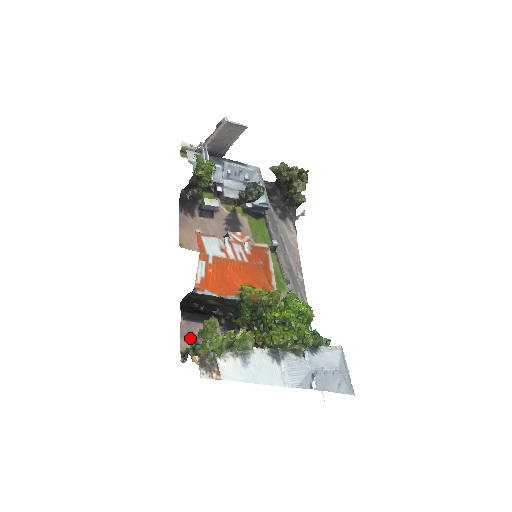
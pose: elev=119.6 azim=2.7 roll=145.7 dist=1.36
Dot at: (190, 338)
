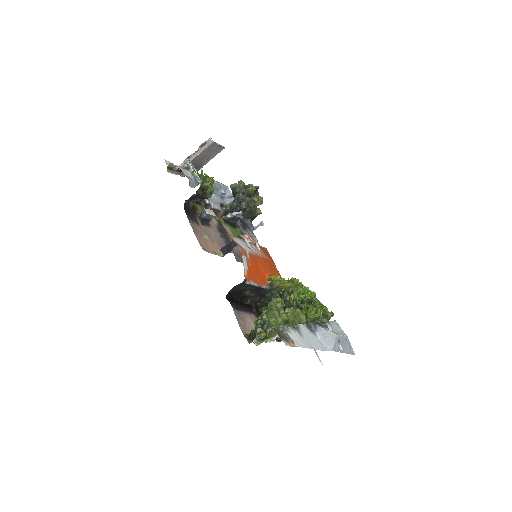
Dot at: (243, 324)
